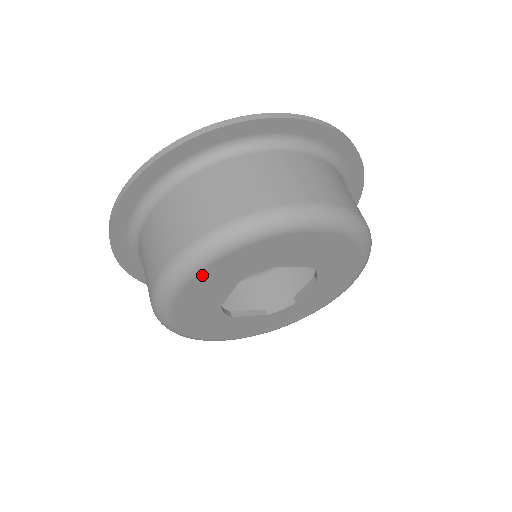
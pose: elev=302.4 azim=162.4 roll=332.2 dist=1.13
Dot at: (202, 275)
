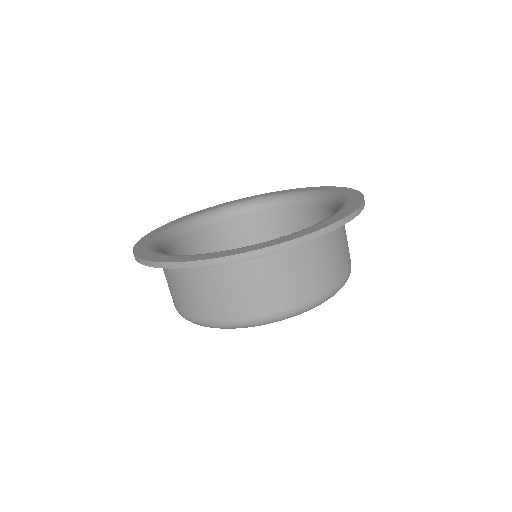
Dot at: occluded
